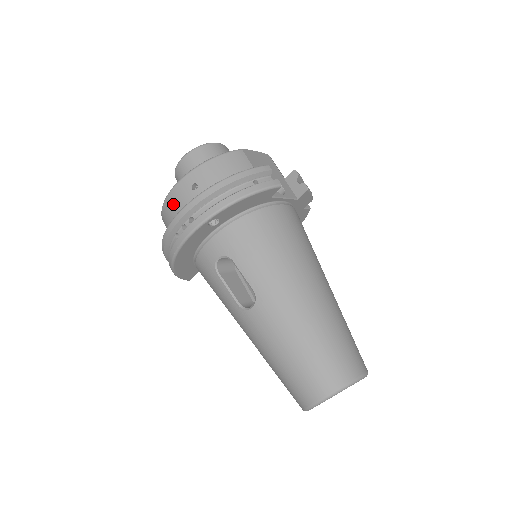
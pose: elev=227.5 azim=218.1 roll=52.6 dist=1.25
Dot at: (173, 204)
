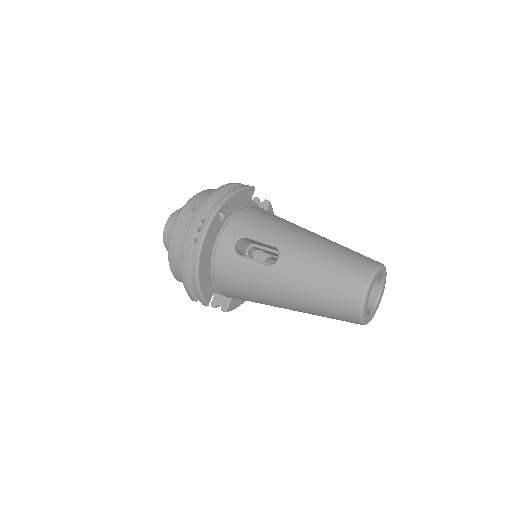
Dot at: (180, 230)
